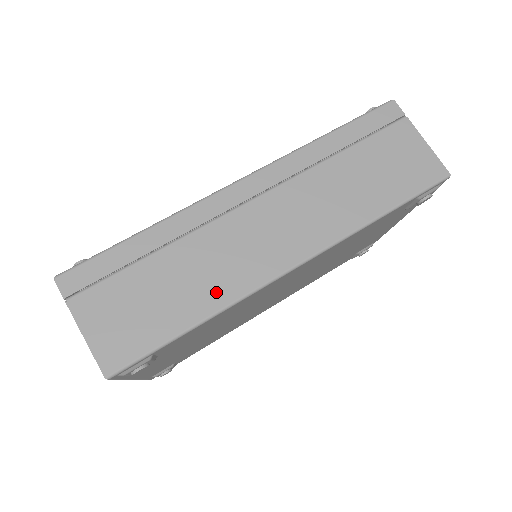
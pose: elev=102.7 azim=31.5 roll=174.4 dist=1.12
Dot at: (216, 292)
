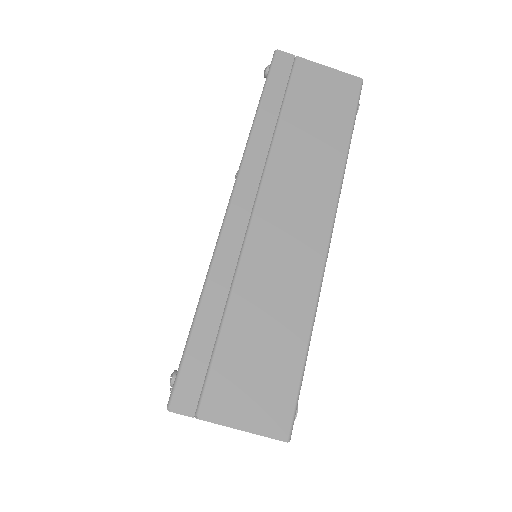
Dot at: (299, 301)
